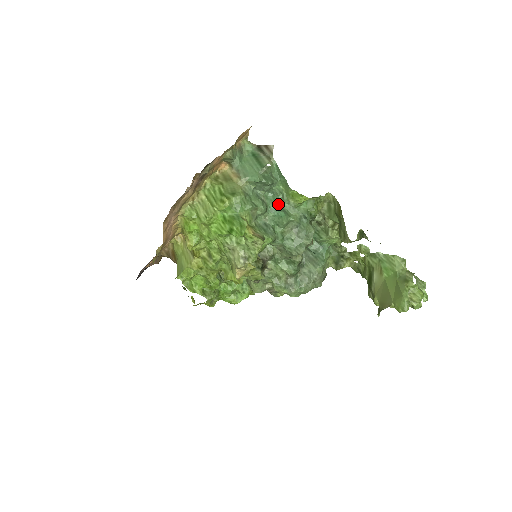
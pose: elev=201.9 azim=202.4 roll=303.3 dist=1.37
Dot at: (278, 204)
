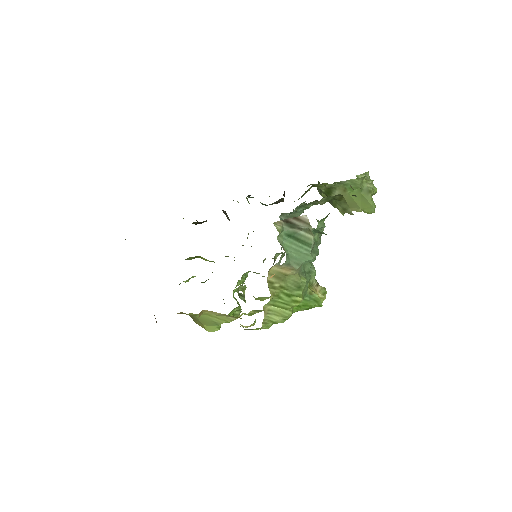
Dot at: occluded
